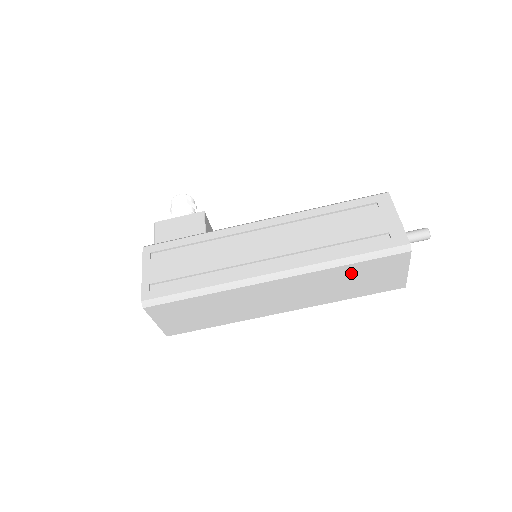
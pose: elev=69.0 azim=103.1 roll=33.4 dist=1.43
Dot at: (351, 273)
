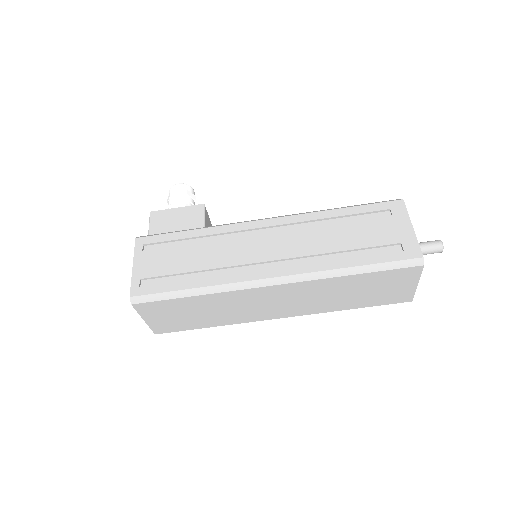
Dot at: (357, 283)
